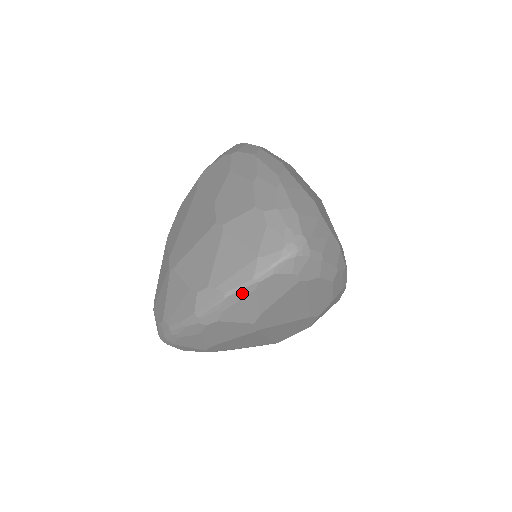
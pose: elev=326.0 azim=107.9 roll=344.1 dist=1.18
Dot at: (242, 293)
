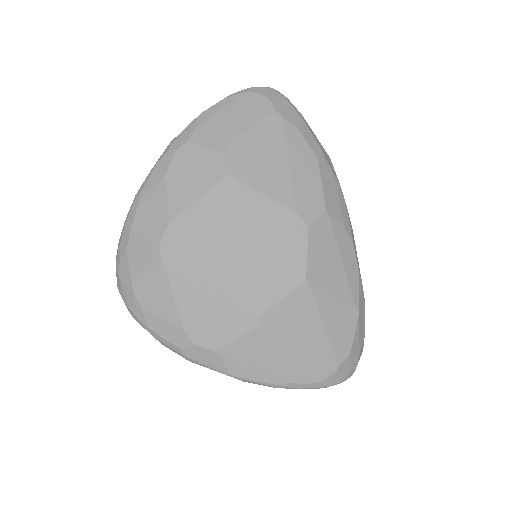
Dot at: (219, 107)
